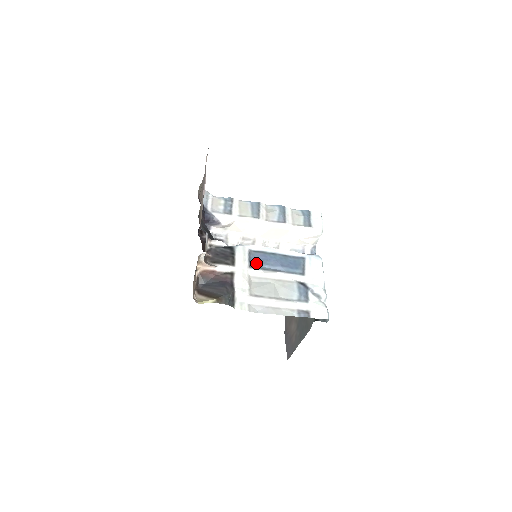
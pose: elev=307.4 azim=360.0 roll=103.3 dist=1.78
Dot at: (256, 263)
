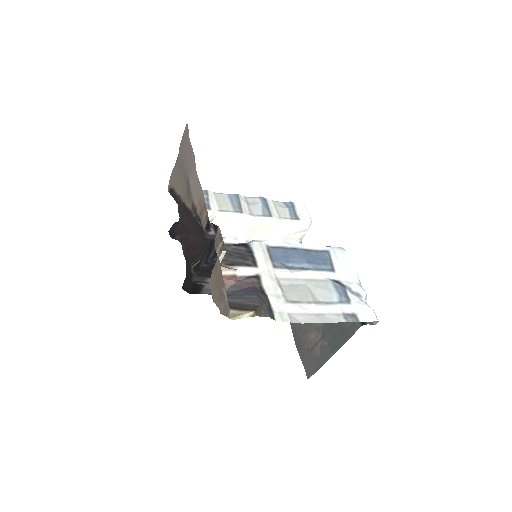
Dot at: (279, 261)
